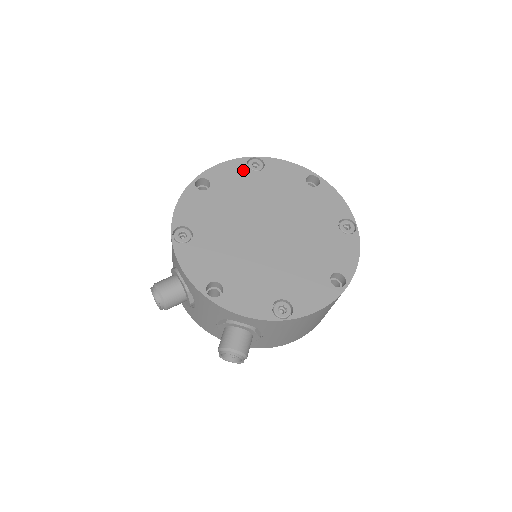
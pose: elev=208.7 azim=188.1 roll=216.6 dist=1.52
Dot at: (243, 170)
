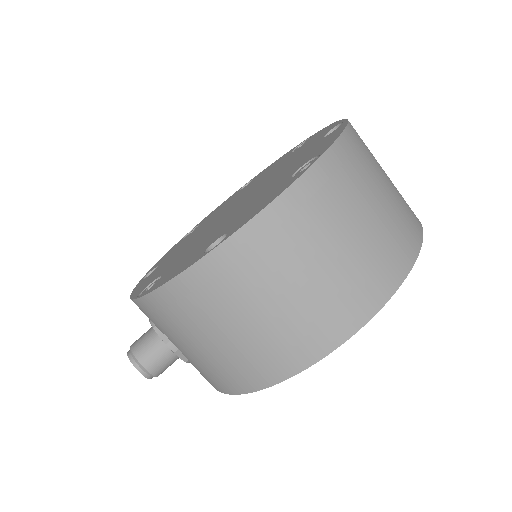
Dot at: (285, 156)
